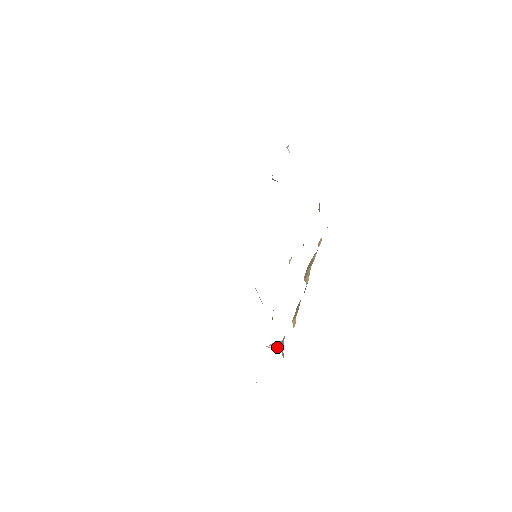
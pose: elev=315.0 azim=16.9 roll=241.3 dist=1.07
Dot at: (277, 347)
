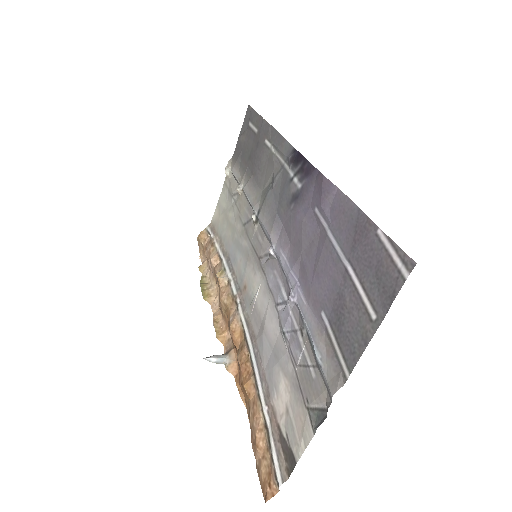
Dot at: (220, 360)
